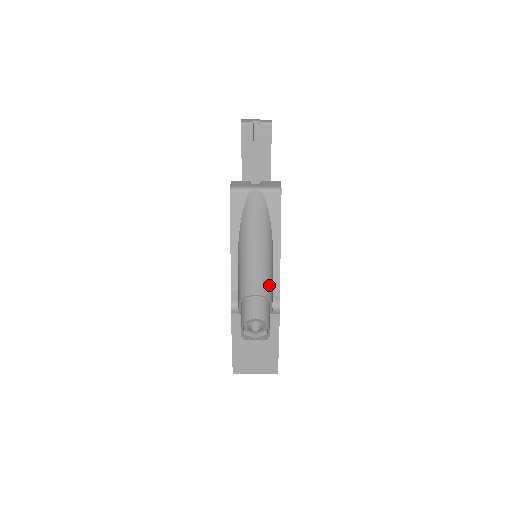
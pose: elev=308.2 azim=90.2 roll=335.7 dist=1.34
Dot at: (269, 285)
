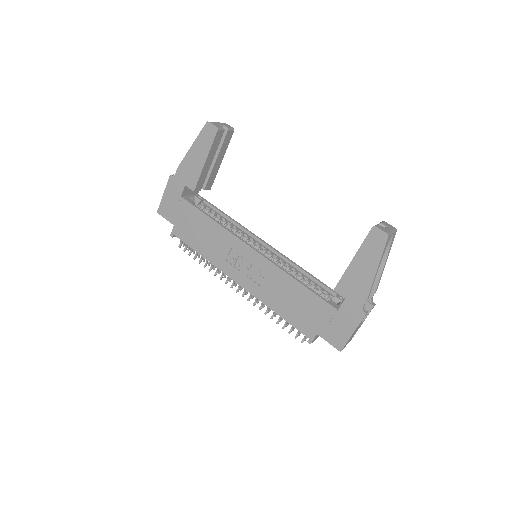
Dot at: occluded
